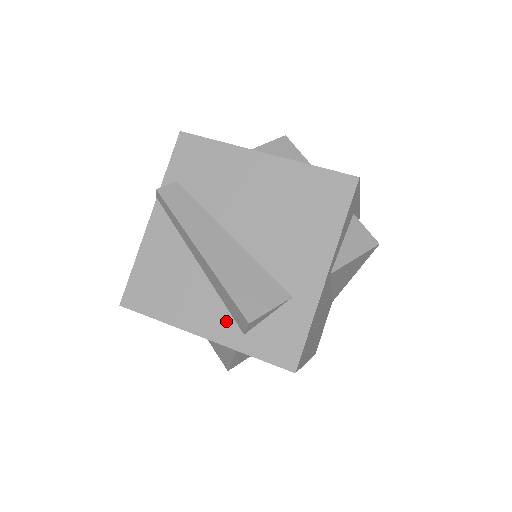
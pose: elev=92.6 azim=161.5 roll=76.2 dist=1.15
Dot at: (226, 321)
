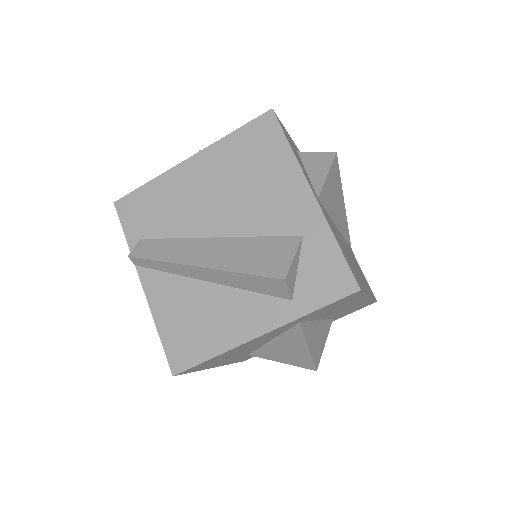
Dot at: (268, 304)
